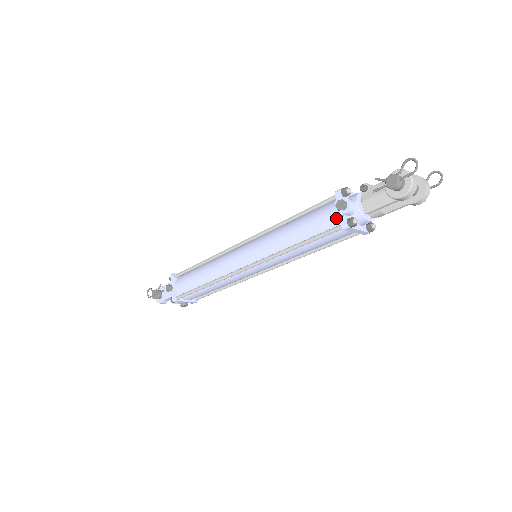
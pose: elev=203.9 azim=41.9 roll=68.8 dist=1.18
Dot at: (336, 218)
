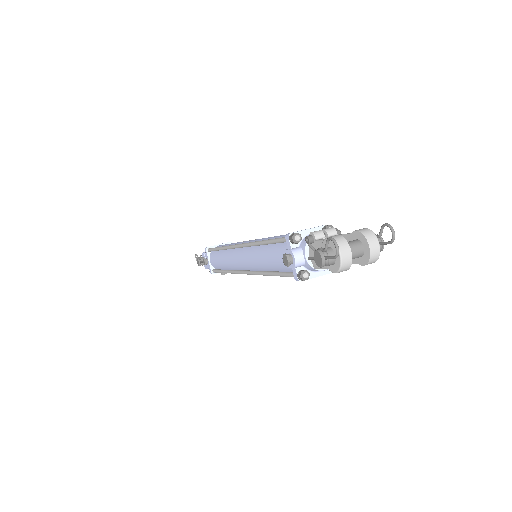
Dot at: occluded
